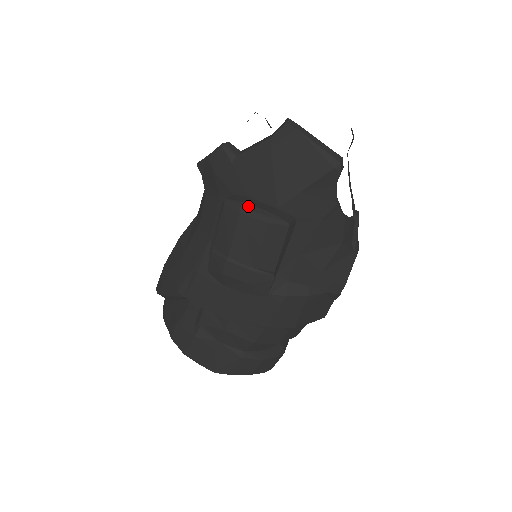
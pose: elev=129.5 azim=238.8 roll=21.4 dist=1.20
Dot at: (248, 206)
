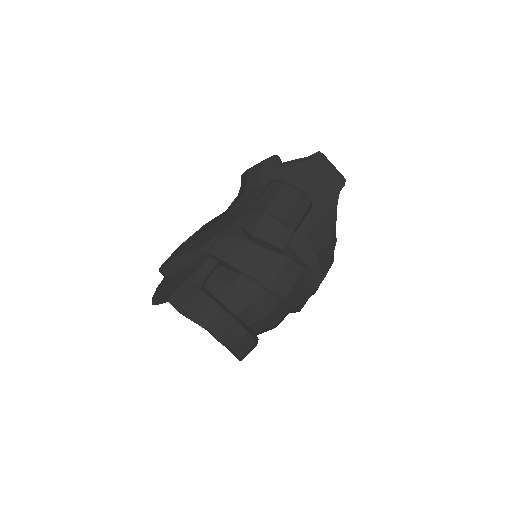
Dot at: (289, 183)
